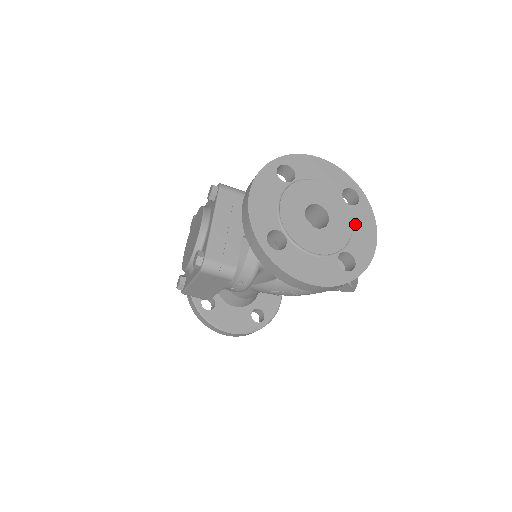
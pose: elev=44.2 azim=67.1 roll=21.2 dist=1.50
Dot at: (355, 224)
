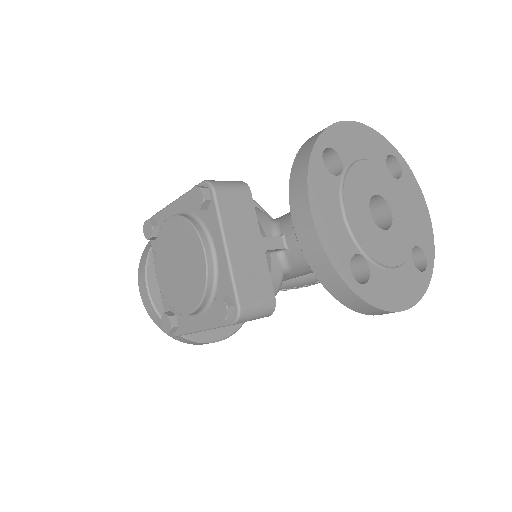
Dot at: (409, 203)
